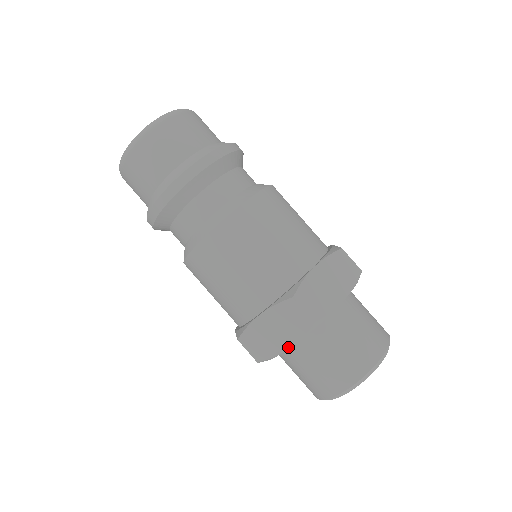
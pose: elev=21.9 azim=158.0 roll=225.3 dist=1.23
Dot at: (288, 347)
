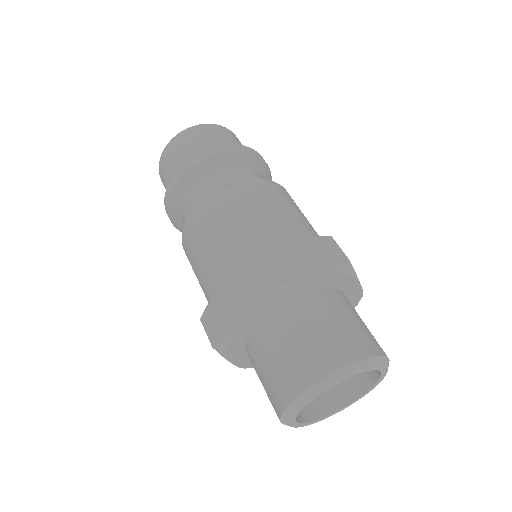
Dot at: (239, 323)
